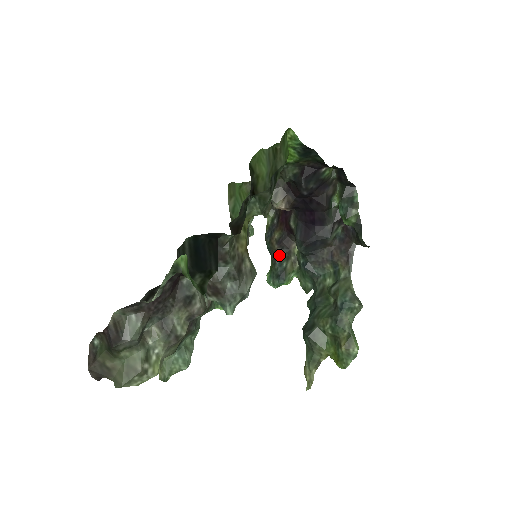
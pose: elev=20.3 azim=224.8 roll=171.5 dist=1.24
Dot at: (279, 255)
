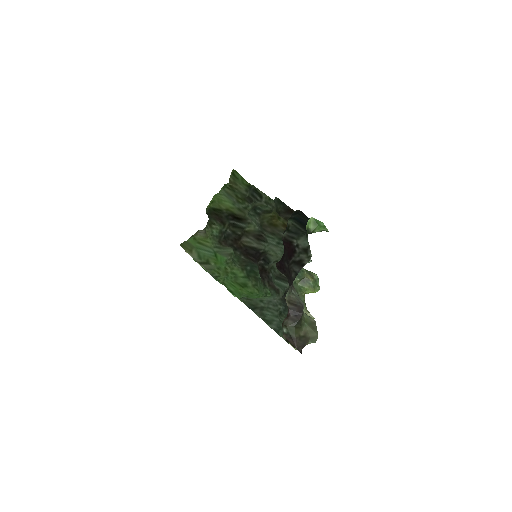
Dot at: occluded
